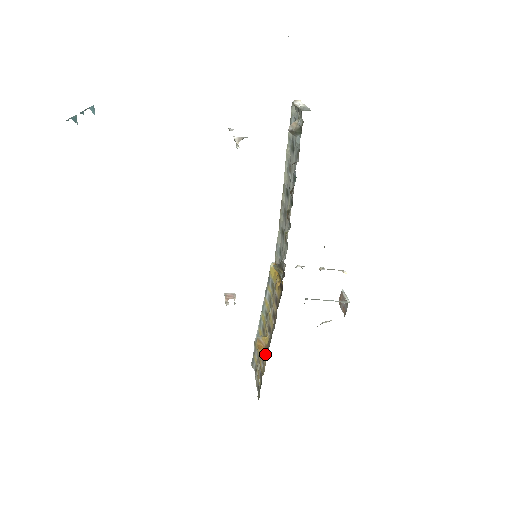
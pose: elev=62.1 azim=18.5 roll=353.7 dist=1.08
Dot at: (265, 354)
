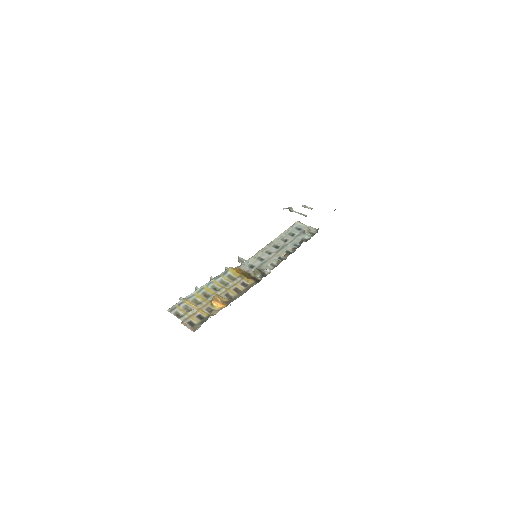
Dot at: (217, 306)
